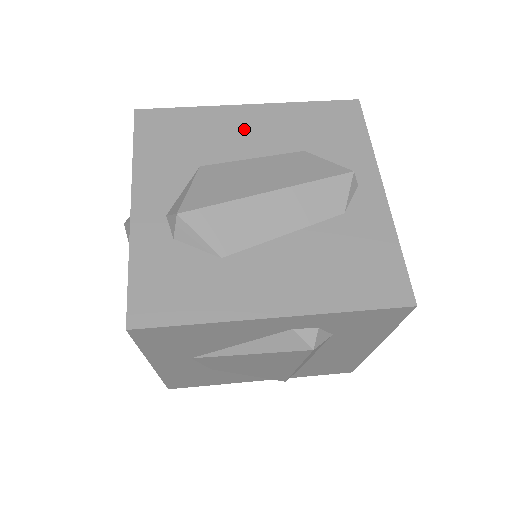
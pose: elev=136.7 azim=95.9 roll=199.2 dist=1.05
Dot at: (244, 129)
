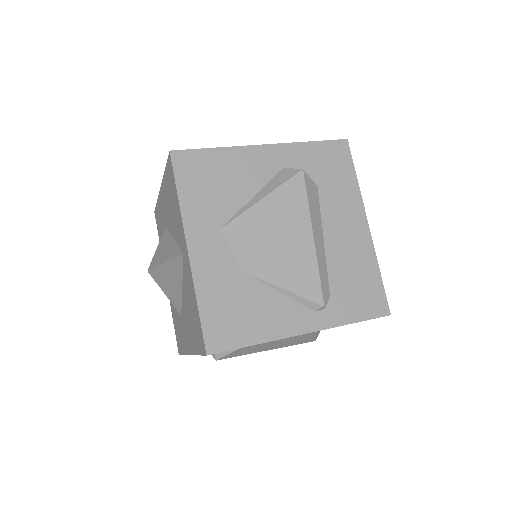
Dot at: occluded
